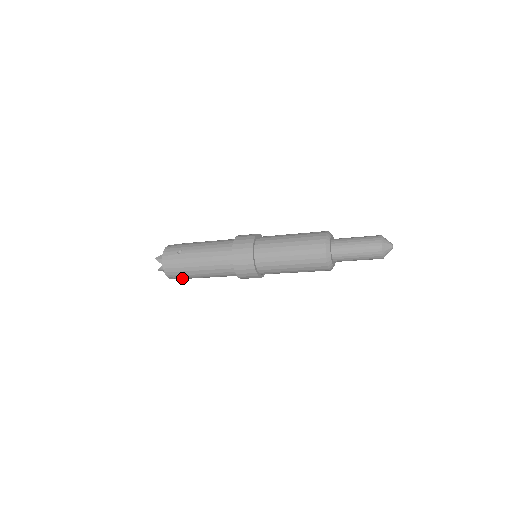
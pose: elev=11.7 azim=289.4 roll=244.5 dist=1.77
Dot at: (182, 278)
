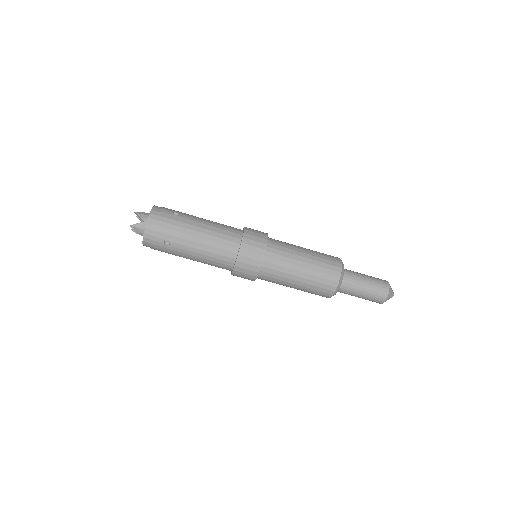
Dot at: (160, 245)
